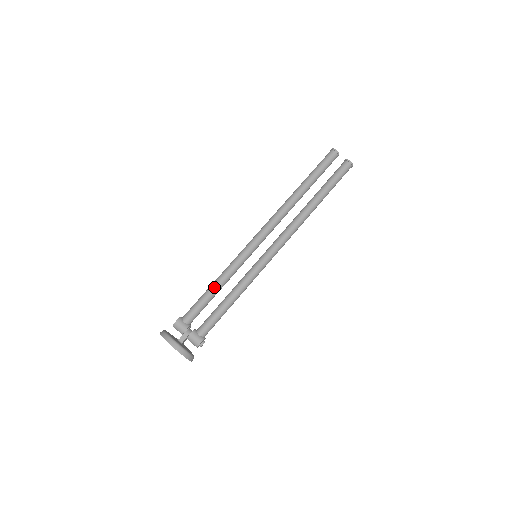
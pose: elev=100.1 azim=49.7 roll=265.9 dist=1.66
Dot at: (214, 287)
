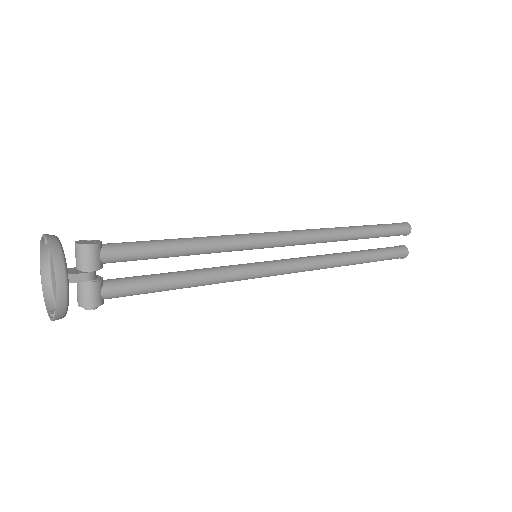
Dot at: (183, 248)
